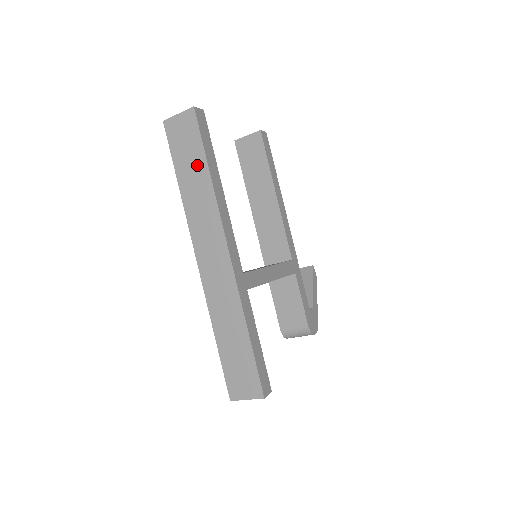
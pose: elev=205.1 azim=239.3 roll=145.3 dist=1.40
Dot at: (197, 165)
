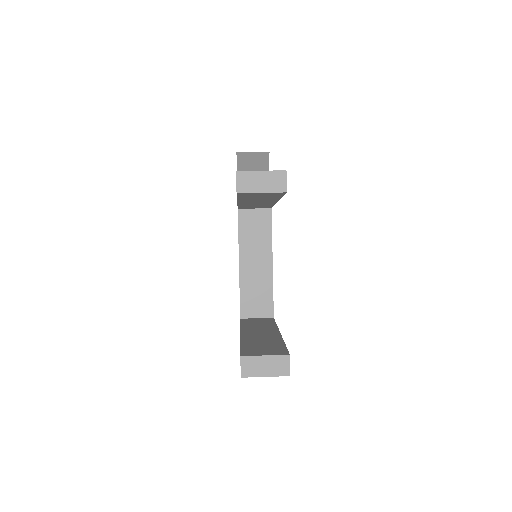
Dot at: occluded
